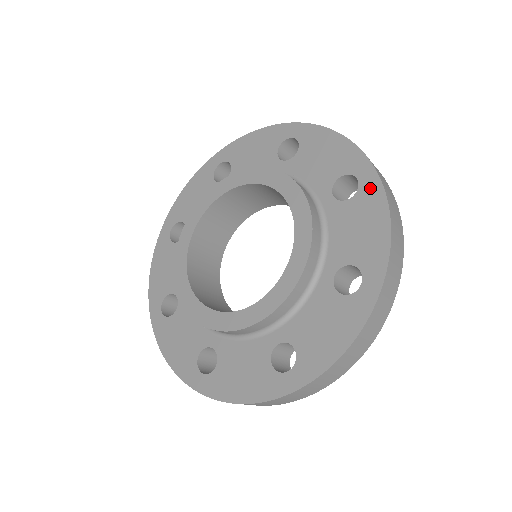
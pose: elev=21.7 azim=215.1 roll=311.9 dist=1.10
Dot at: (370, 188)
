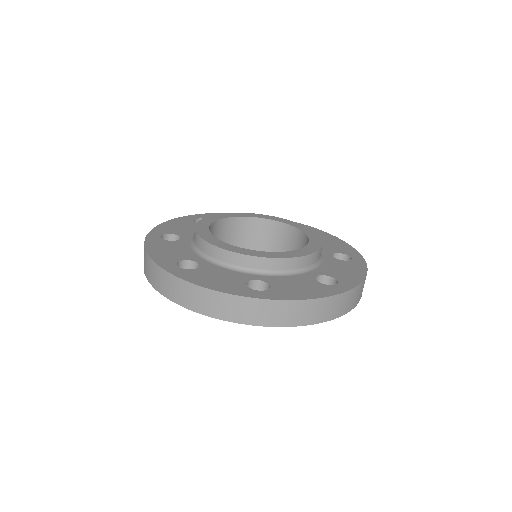
Dot at: (326, 235)
